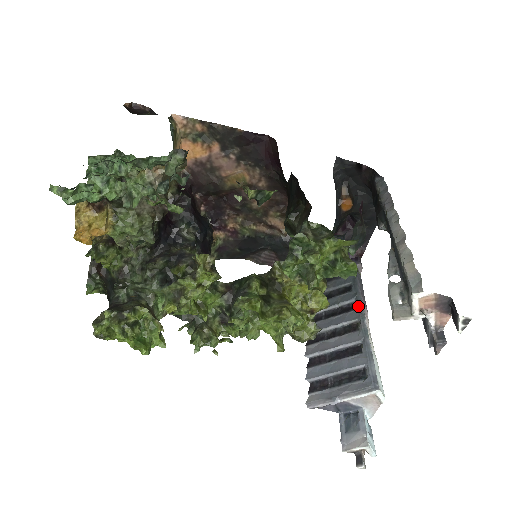
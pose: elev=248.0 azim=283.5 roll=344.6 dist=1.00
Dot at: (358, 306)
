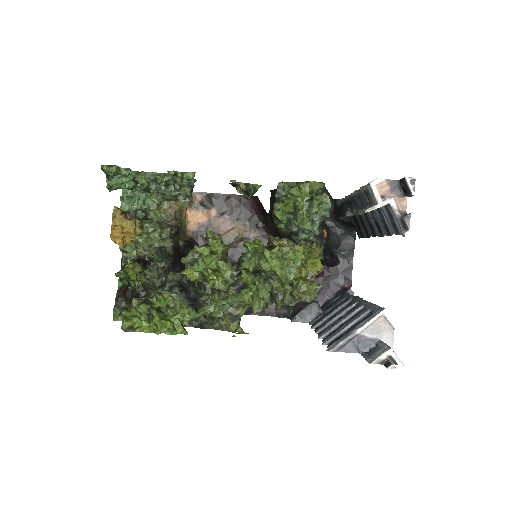
Dot at: (355, 298)
